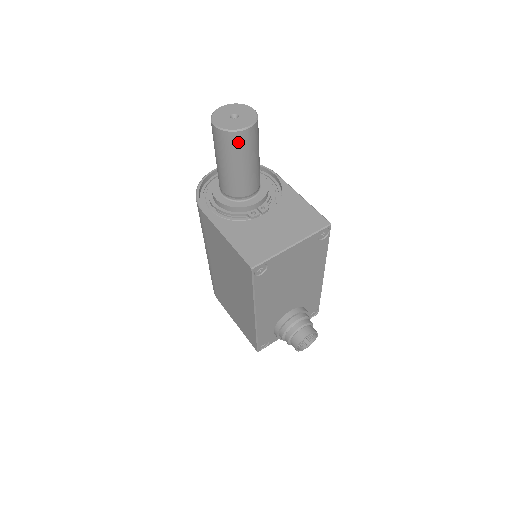
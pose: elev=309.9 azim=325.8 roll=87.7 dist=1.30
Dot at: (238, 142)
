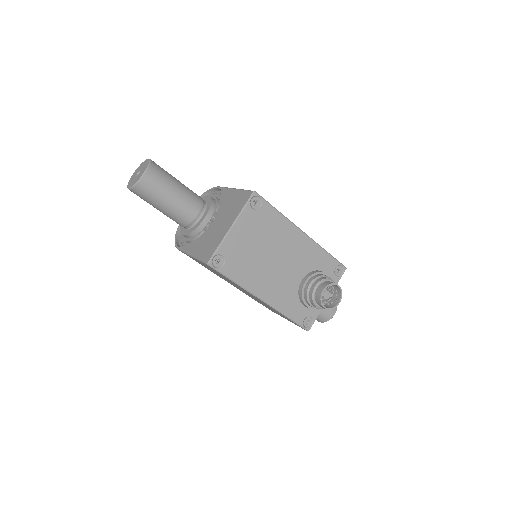
Dot at: (147, 187)
